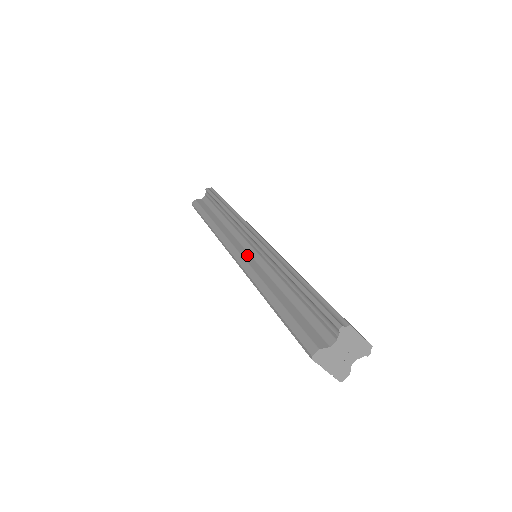
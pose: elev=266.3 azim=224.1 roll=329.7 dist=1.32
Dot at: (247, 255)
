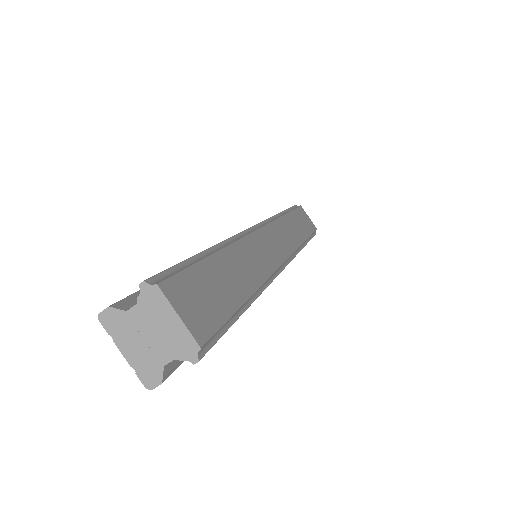
Dot at: occluded
